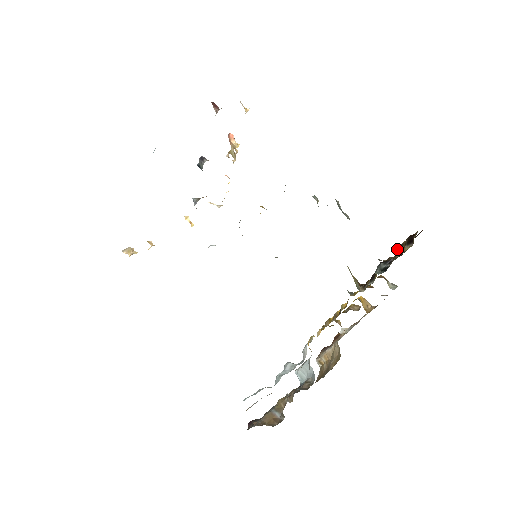
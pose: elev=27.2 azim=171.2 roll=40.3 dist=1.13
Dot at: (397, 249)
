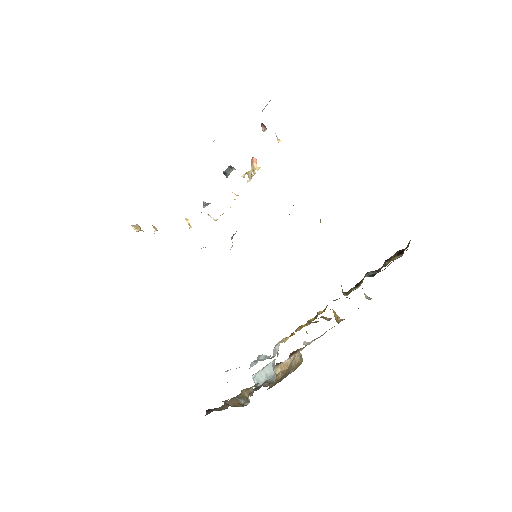
Dot at: (387, 260)
